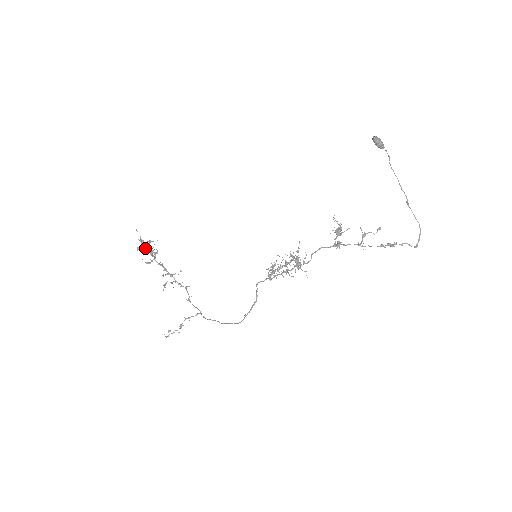
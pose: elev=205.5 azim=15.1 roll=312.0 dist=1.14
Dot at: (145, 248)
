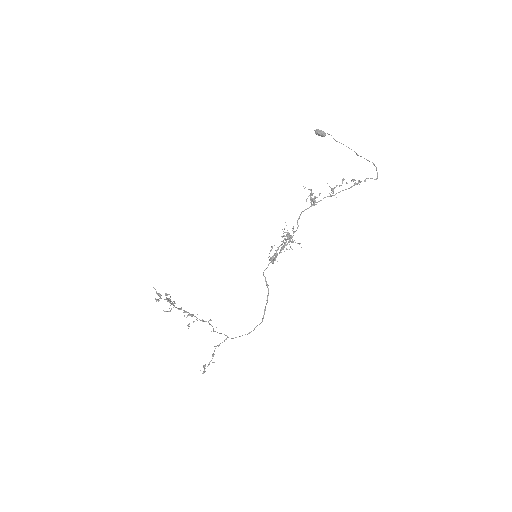
Dot at: occluded
